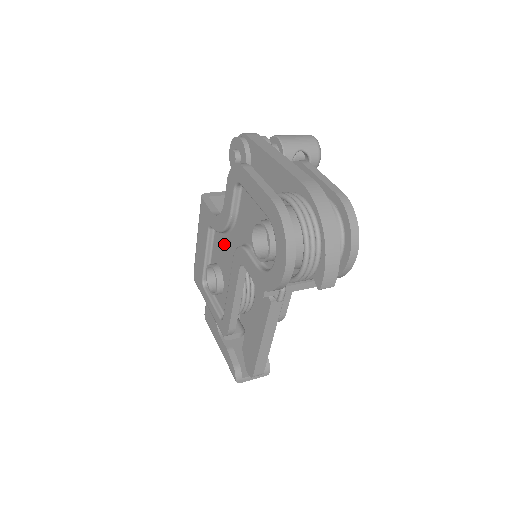
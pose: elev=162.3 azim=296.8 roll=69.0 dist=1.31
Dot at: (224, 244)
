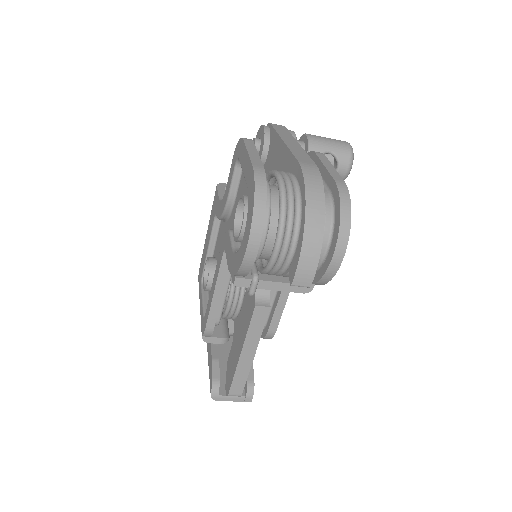
Dot at: (223, 234)
